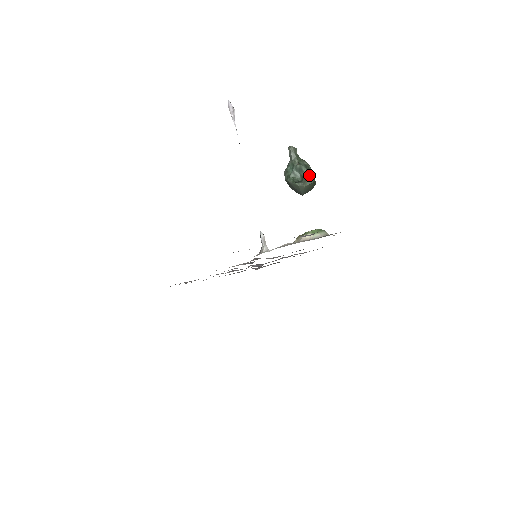
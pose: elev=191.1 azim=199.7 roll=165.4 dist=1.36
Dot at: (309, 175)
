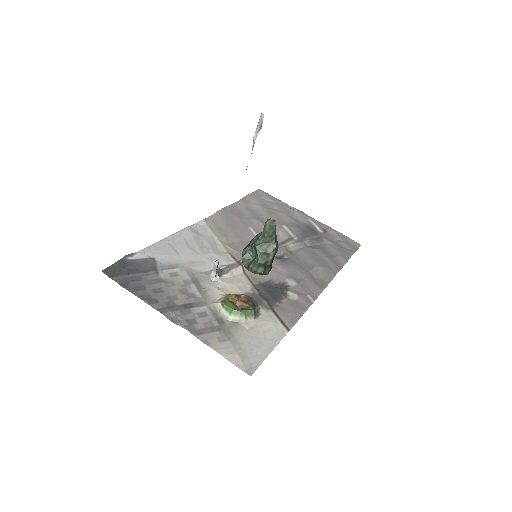
Dot at: (256, 265)
